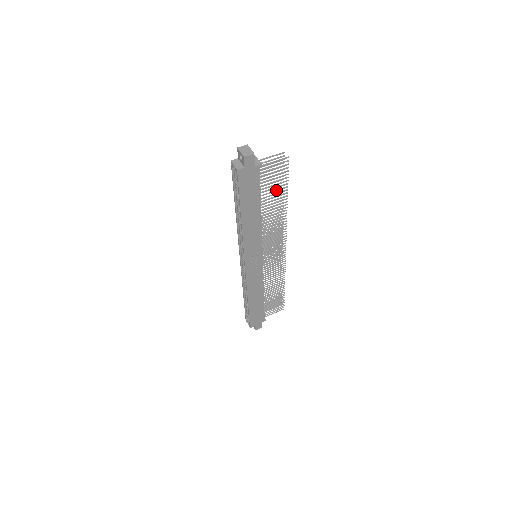
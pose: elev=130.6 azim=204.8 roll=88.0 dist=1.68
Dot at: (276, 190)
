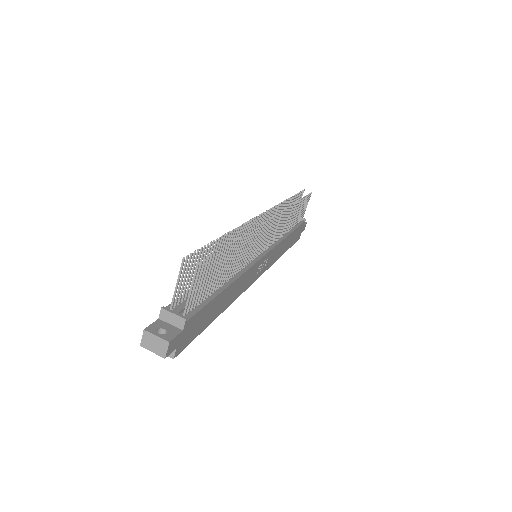
Dot at: (220, 266)
